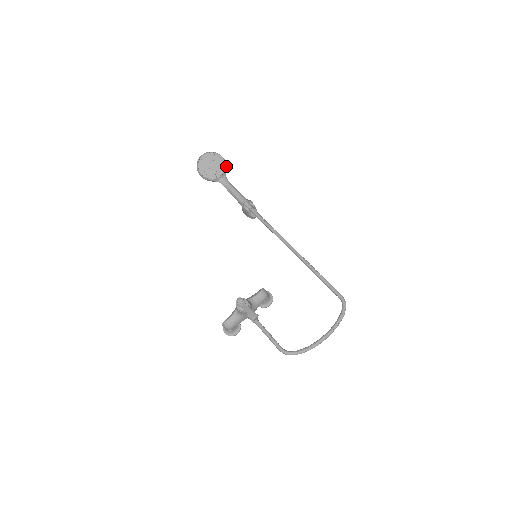
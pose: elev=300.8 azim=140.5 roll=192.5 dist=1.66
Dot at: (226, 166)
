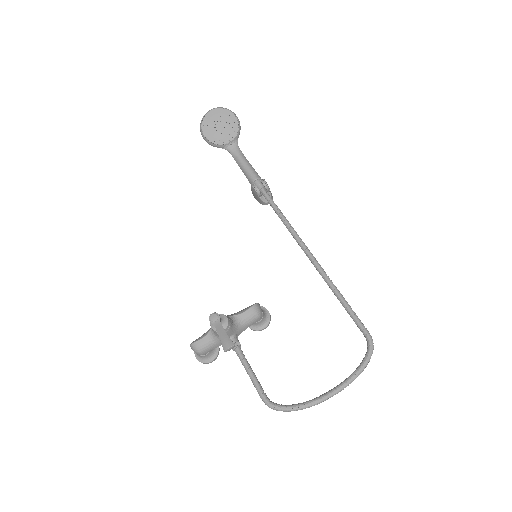
Dot at: (240, 129)
